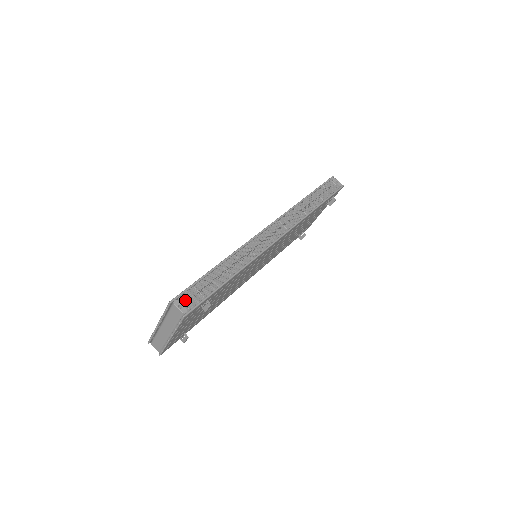
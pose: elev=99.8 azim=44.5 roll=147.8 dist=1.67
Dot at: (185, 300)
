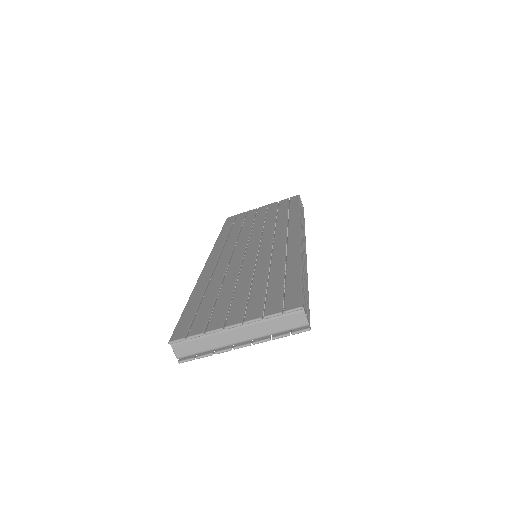
Dot at: occluded
